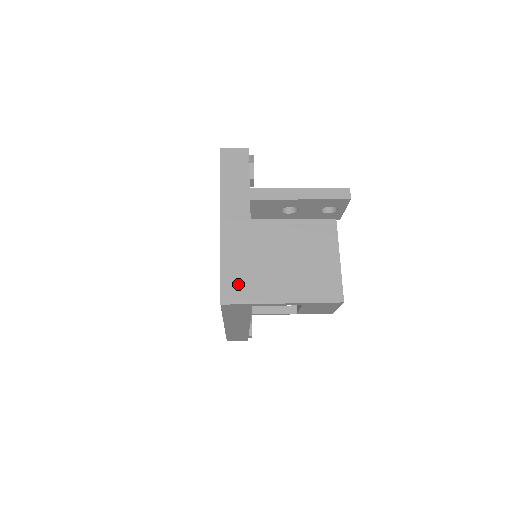
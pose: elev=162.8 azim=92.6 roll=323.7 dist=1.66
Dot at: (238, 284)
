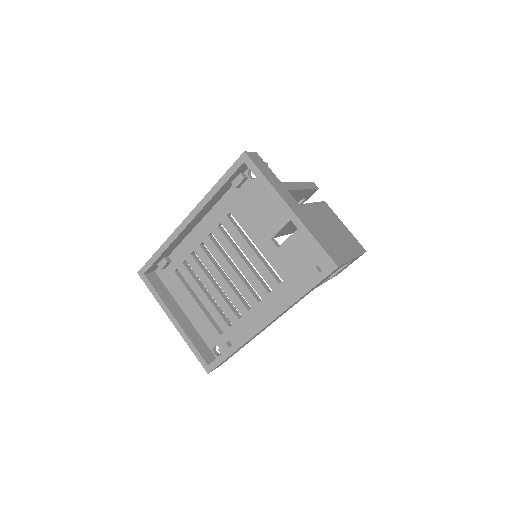
Dot at: (332, 251)
